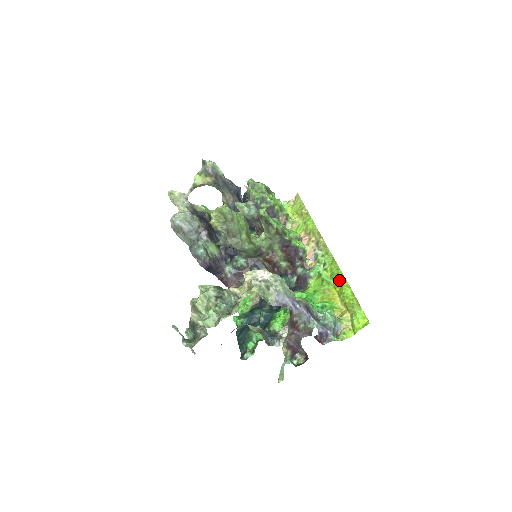
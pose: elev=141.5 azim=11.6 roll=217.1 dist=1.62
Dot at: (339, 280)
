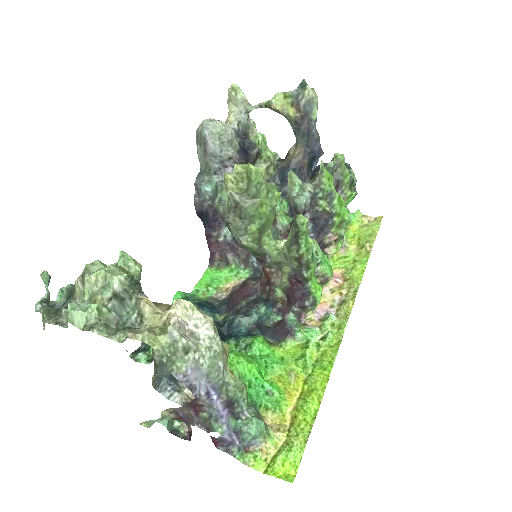
Dot at: (318, 378)
